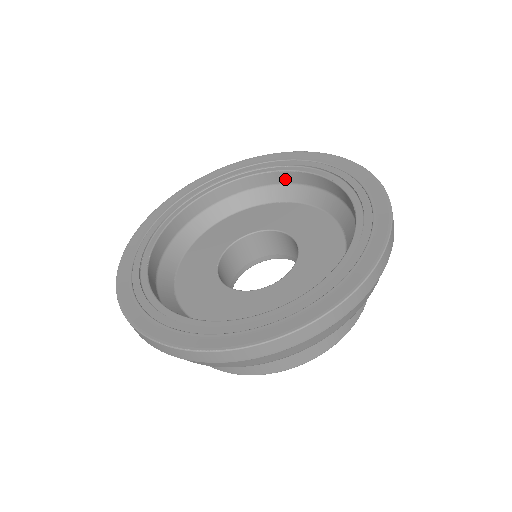
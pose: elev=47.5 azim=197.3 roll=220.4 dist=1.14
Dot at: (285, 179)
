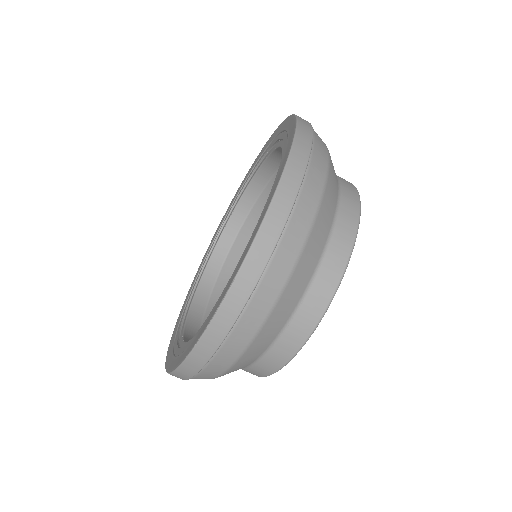
Dot at: (246, 207)
